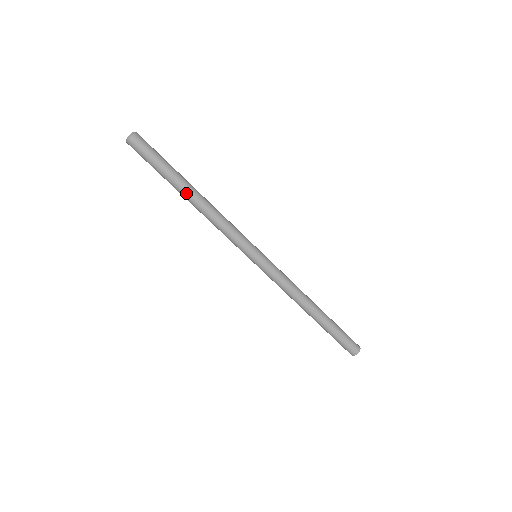
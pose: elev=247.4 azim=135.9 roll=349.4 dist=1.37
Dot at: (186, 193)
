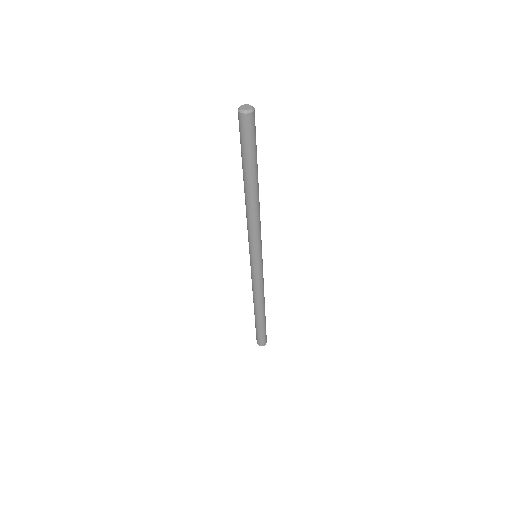
Dot at: (246, 185)
